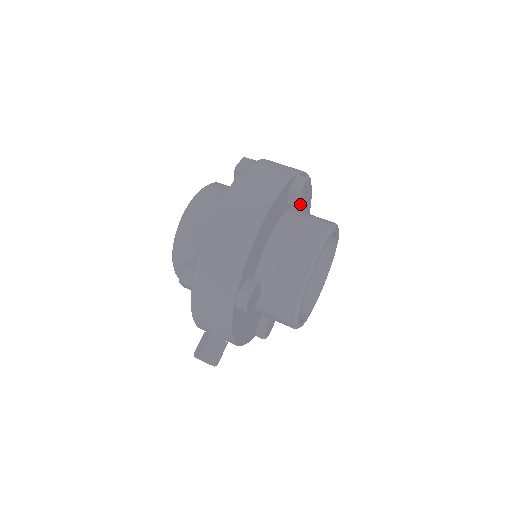
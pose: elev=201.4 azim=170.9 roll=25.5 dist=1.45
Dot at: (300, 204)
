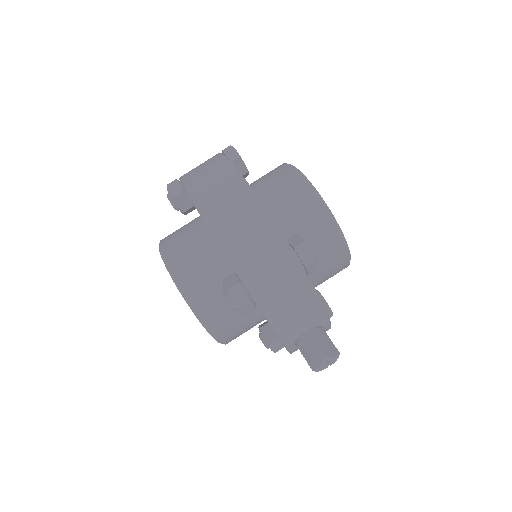
Dot at: occluded
